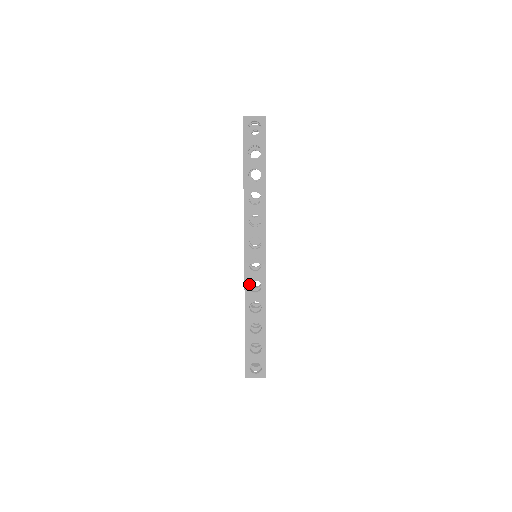
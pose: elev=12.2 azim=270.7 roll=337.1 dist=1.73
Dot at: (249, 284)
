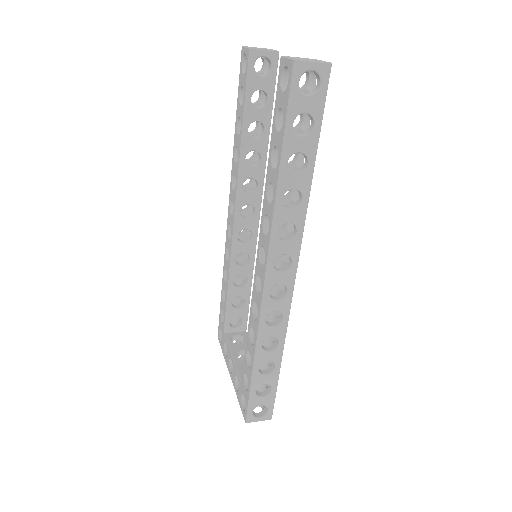
Dot at: occluded
